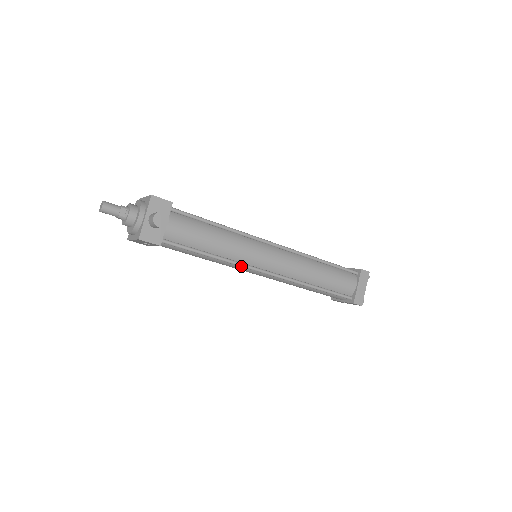
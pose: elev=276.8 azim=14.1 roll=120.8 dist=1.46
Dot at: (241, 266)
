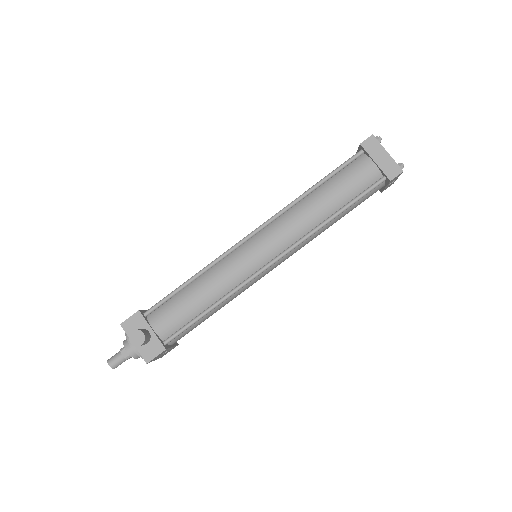
Dot at: occluded
